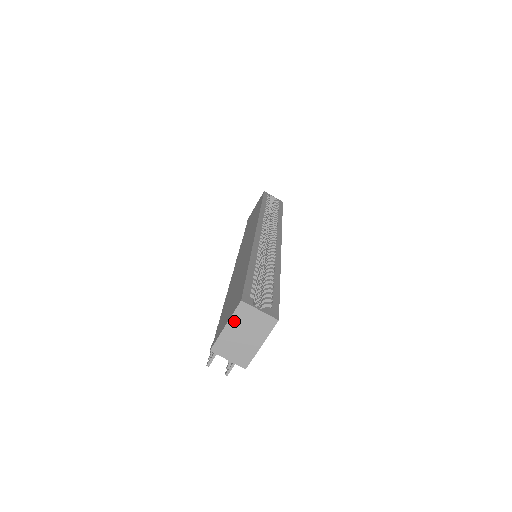
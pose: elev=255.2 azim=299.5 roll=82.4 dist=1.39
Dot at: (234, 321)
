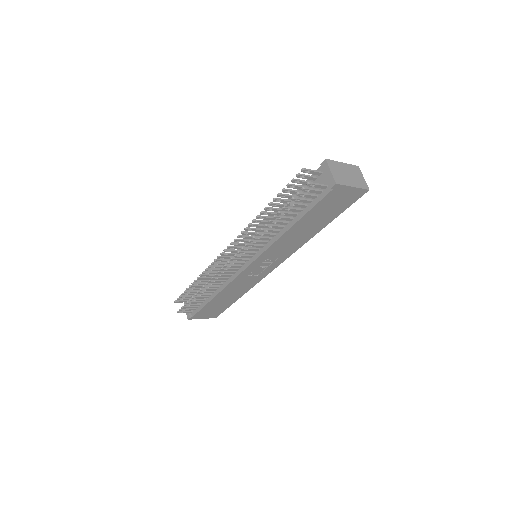
Dot at: (349, 166)
